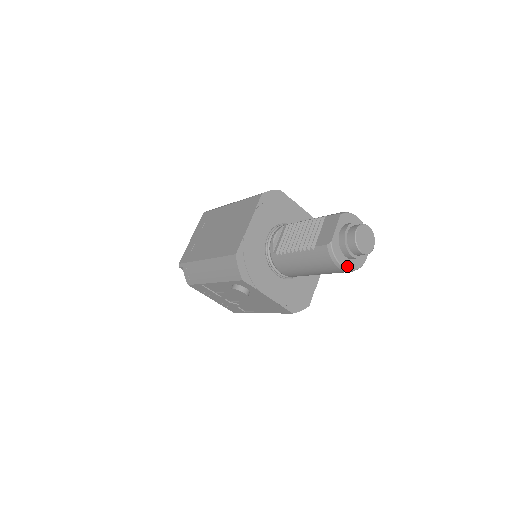
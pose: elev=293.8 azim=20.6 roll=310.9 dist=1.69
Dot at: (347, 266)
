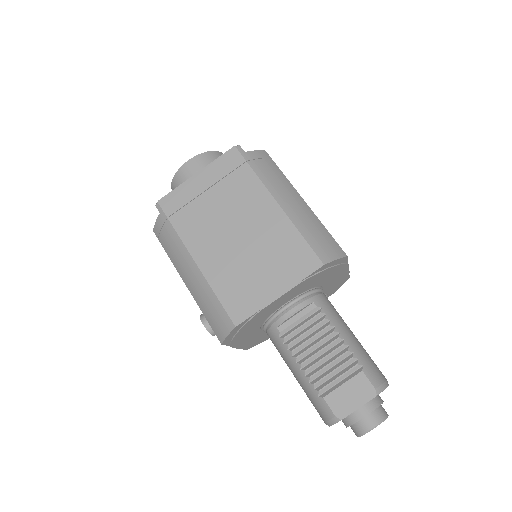
Dot at: occluded
